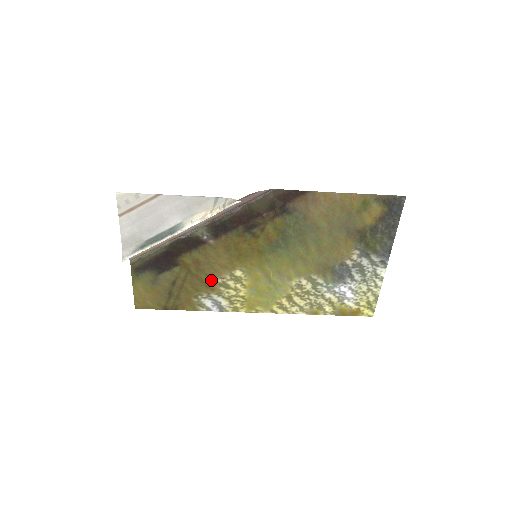
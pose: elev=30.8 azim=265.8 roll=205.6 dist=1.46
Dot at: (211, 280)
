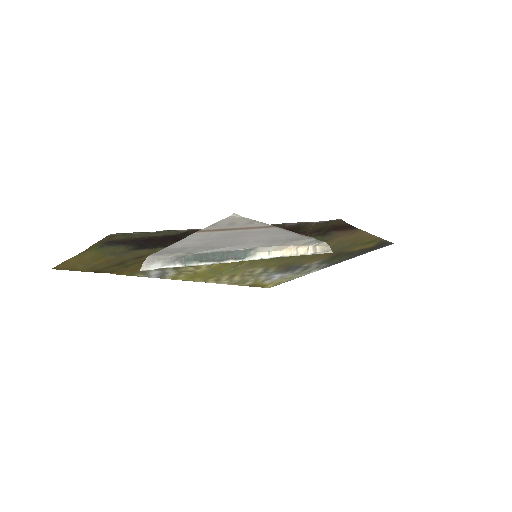
Dot at: occluded
